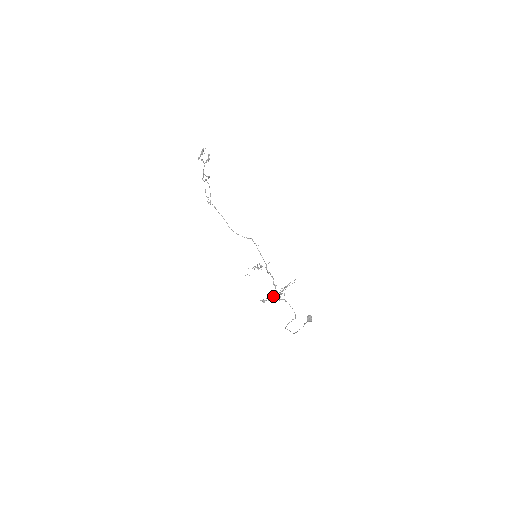
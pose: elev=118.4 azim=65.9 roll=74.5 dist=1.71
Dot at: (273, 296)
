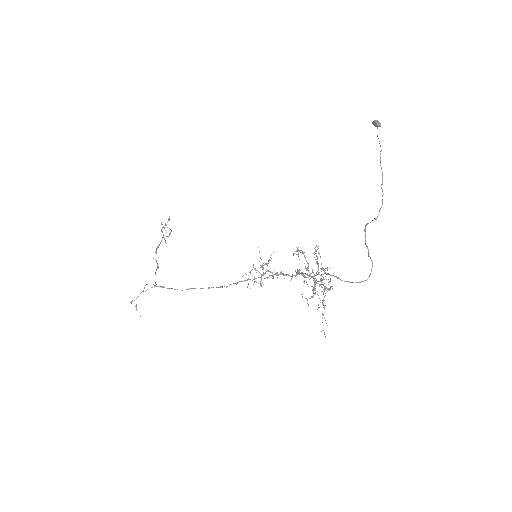
Dot at: occluded
